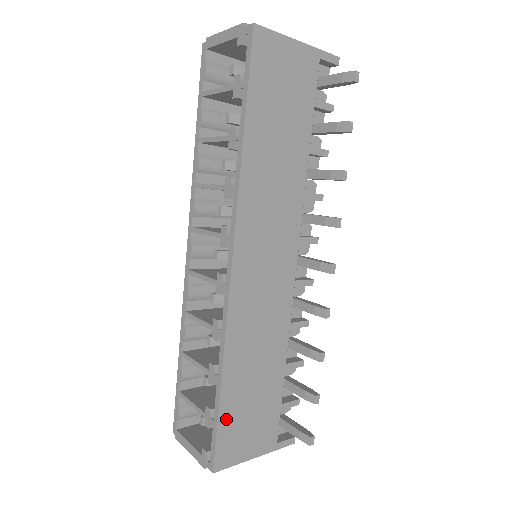
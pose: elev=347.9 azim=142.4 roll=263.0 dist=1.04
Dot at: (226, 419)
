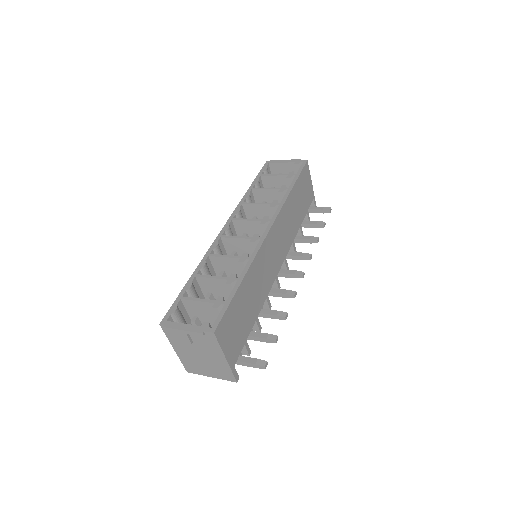
Dot at: (233, 306)
